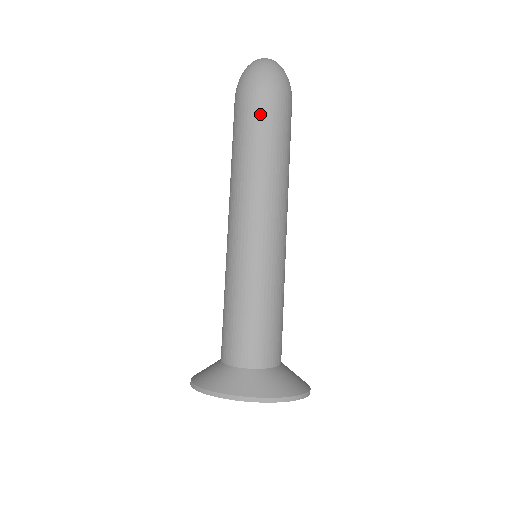
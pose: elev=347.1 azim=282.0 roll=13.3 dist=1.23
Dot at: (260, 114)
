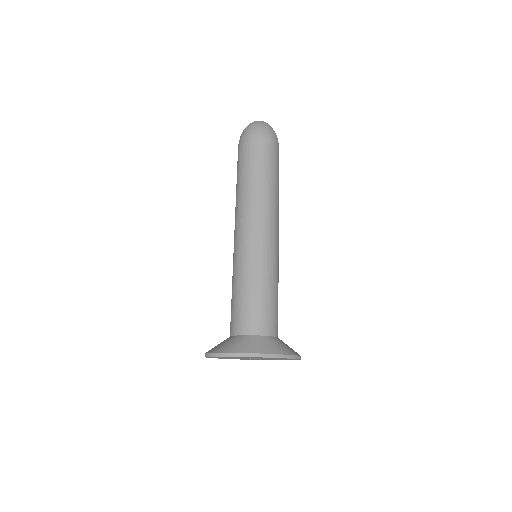
Dot at: (267, 154)
